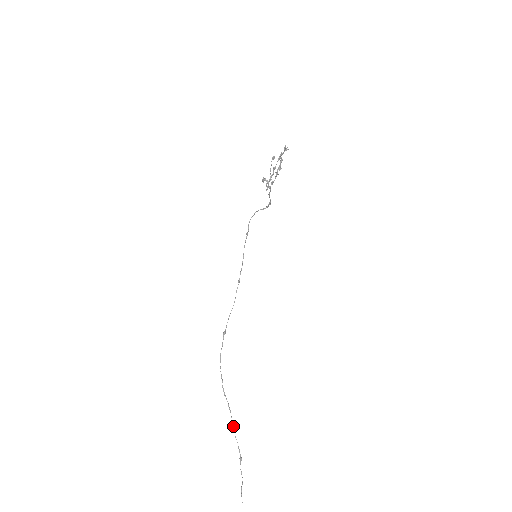
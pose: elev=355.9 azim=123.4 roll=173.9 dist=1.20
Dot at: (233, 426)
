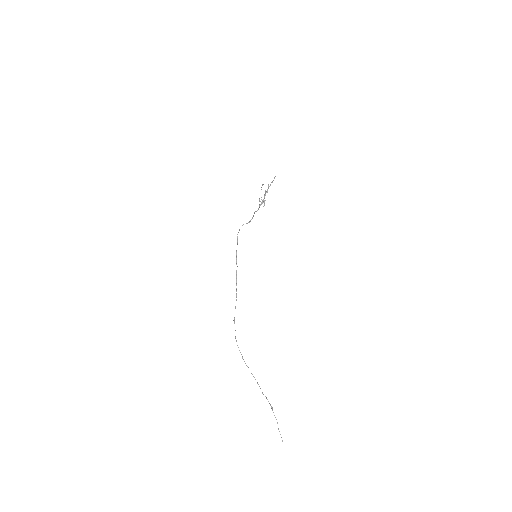
Dot at: (259, 386)
